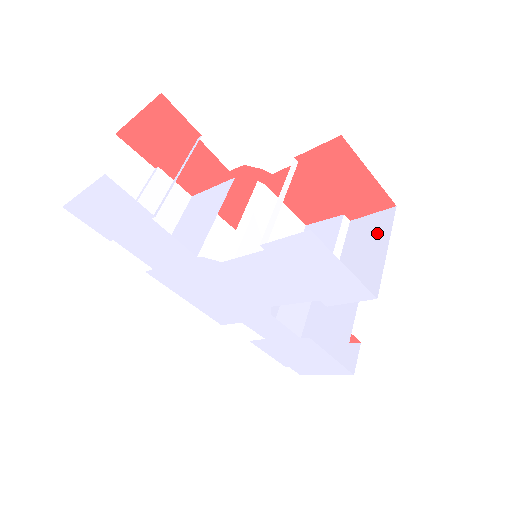
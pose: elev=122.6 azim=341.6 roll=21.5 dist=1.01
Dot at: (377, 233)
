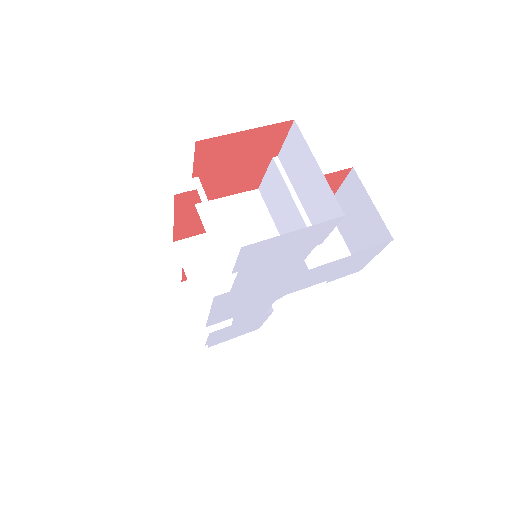
Dot at: occluded
